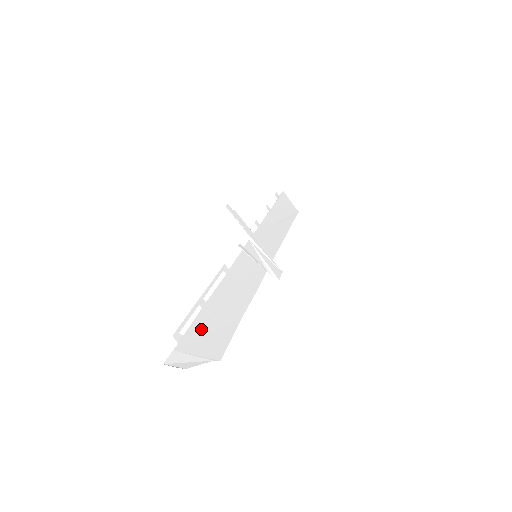
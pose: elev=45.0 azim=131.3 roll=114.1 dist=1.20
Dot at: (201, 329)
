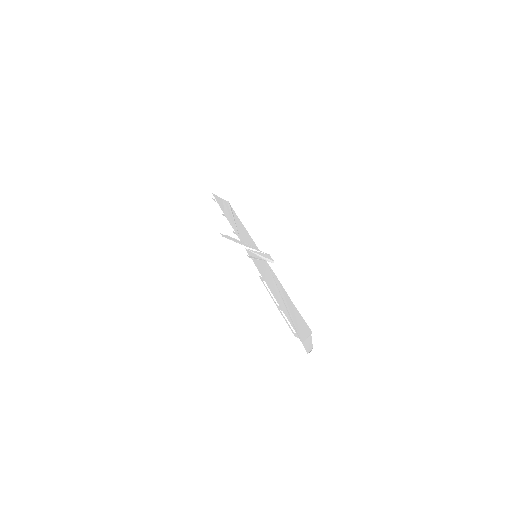
Dot at: (294, 323)
